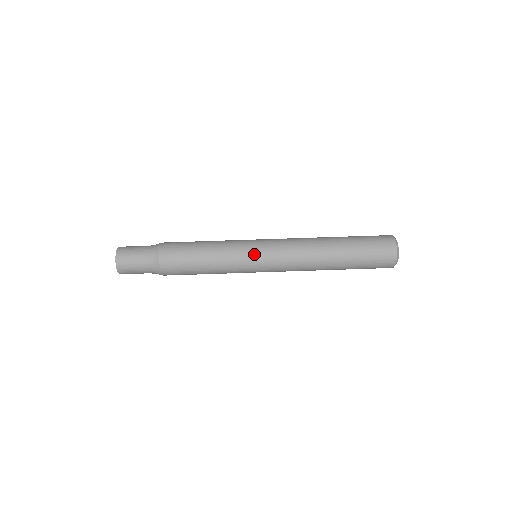
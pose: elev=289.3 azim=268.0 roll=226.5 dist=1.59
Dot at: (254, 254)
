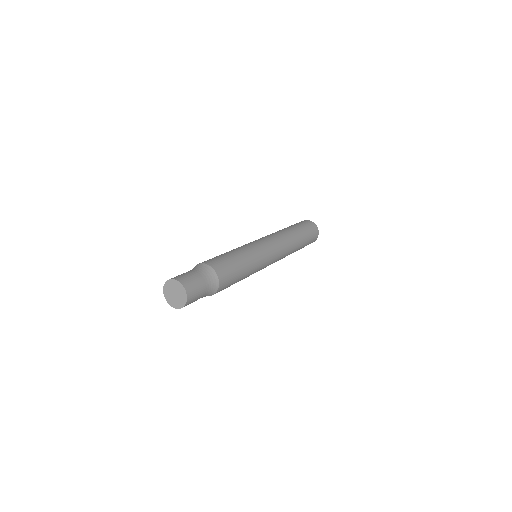
Dot at: (263, 247)
